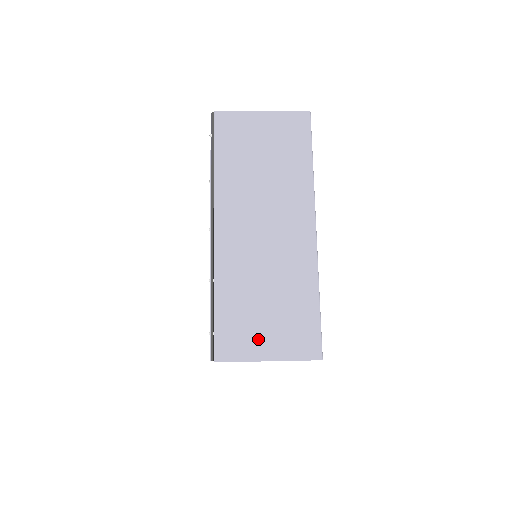
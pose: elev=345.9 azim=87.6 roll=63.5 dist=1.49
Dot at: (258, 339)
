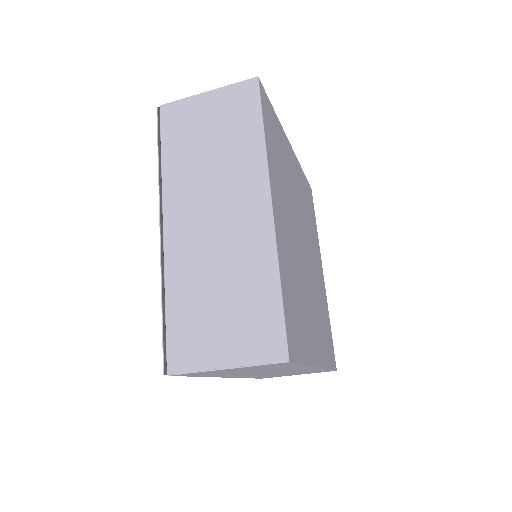
Dot at: (213, 344)
